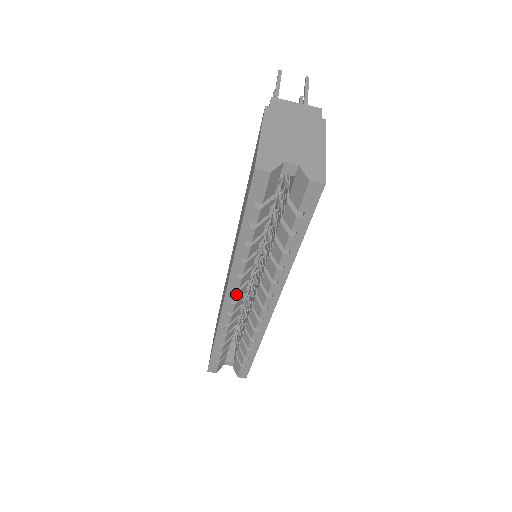
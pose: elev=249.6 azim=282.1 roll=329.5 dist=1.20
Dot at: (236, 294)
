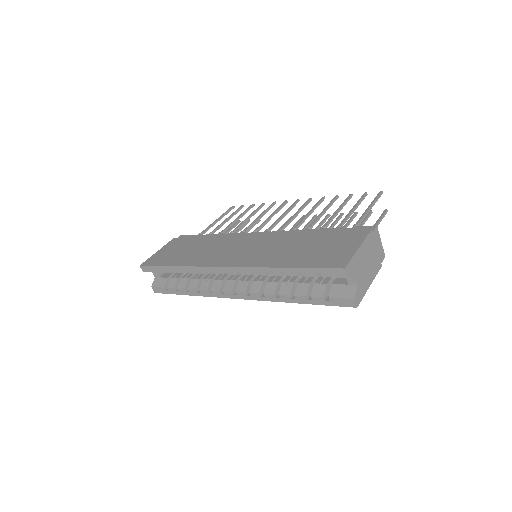
Dot at: (234, 273)
